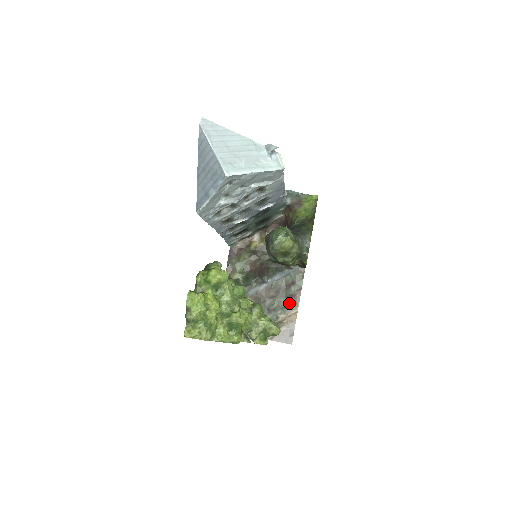
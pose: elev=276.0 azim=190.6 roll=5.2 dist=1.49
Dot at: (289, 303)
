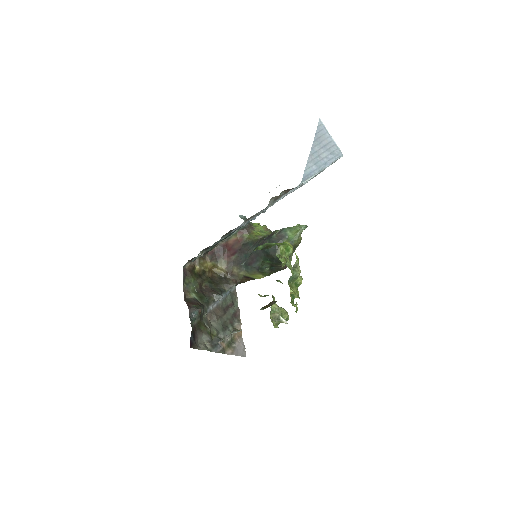
Dot at: (235, 320)
